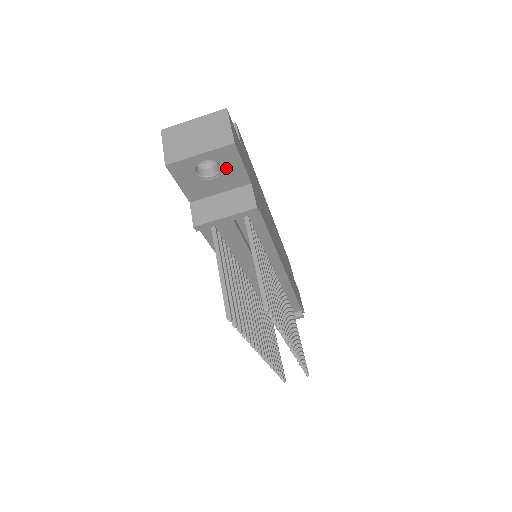
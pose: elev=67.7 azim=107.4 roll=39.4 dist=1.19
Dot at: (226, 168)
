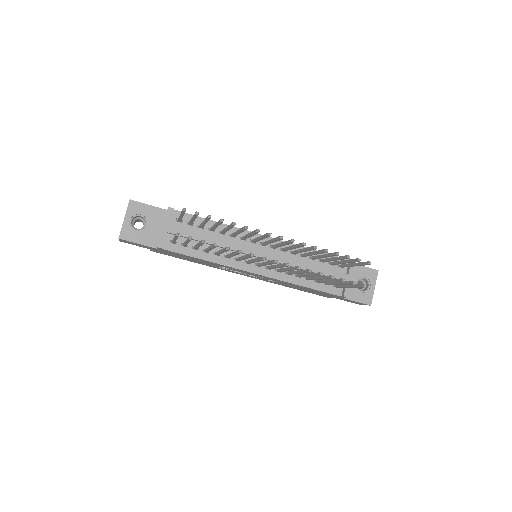
Dot at: (144, 214)
